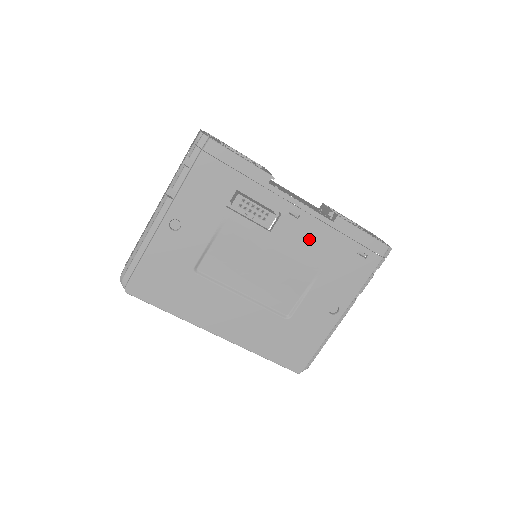
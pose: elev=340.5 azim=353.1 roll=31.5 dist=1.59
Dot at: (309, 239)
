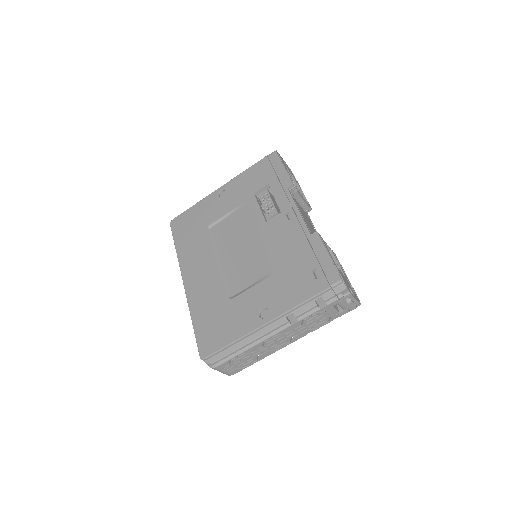
Dot at: (286, 240)
